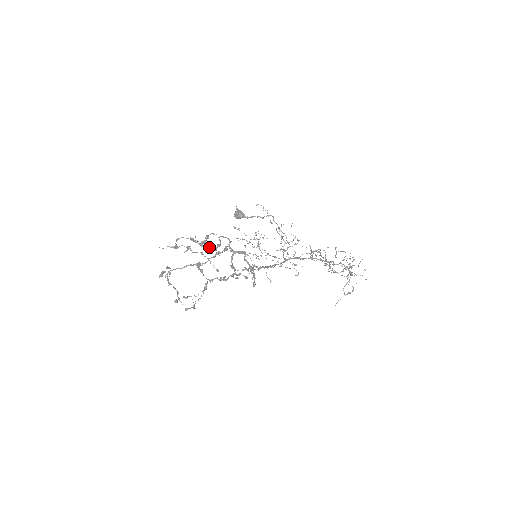
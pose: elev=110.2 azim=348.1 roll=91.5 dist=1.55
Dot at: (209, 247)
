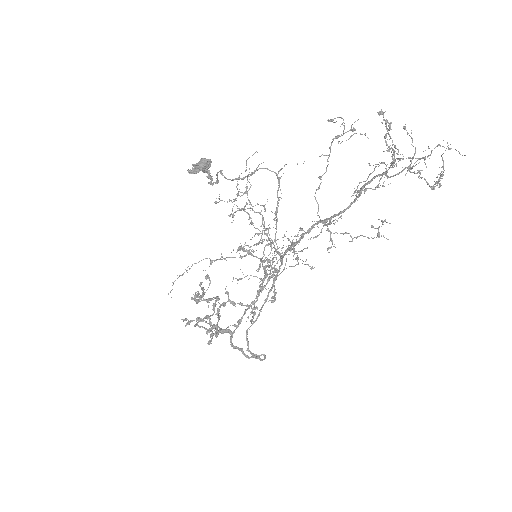
Dot at: (209, 300)
